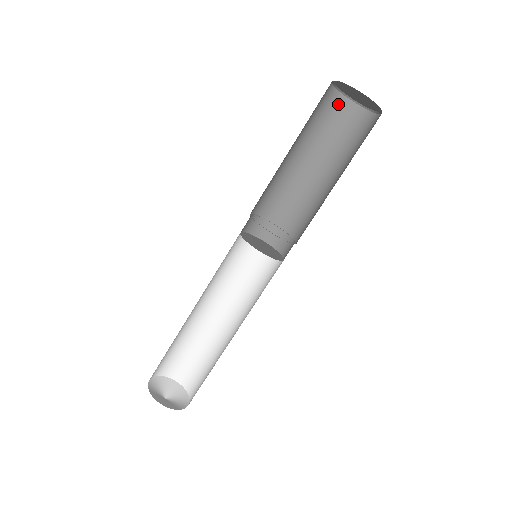
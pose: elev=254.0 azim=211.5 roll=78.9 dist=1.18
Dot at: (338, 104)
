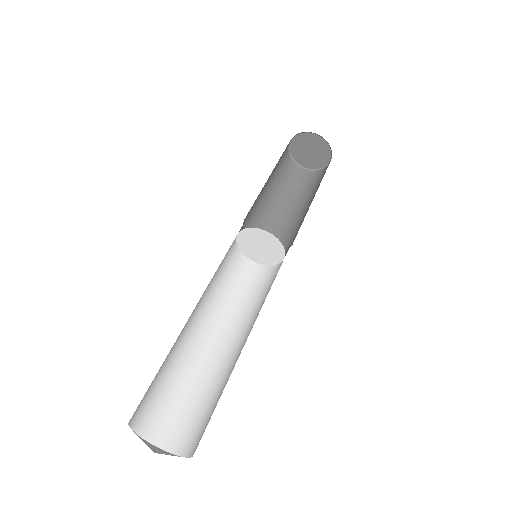
Dot at: (301, 173)
